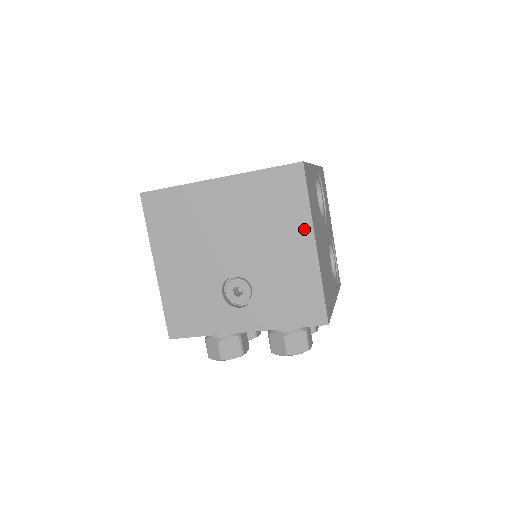
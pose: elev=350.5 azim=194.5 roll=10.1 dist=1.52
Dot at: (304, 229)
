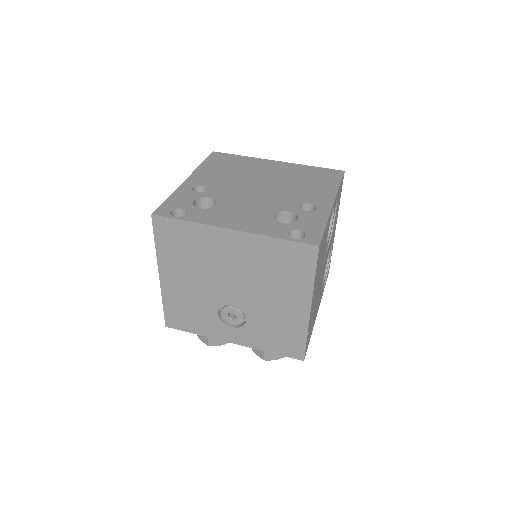
Dot at: (304, 295)
